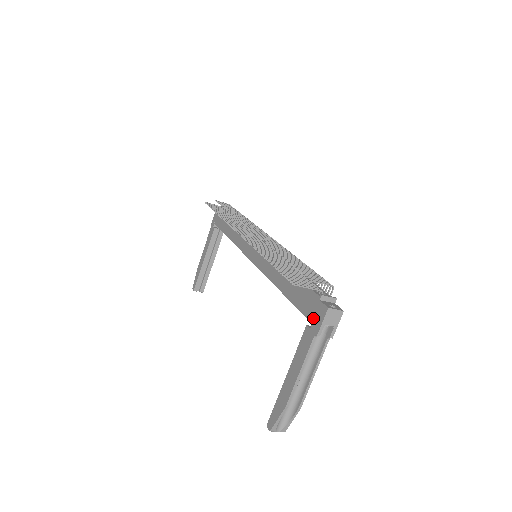
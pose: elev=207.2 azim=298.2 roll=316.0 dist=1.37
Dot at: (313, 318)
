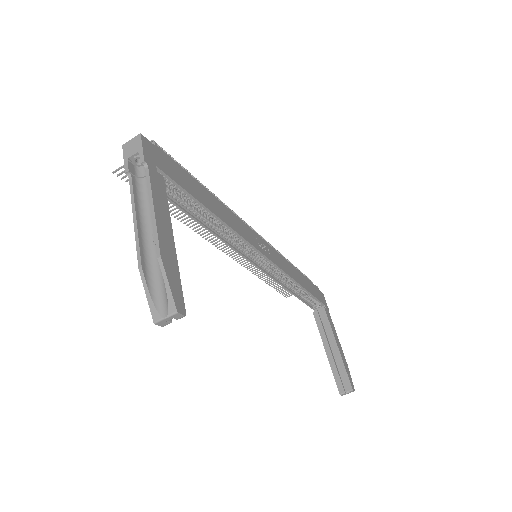
Dot at: occluded
